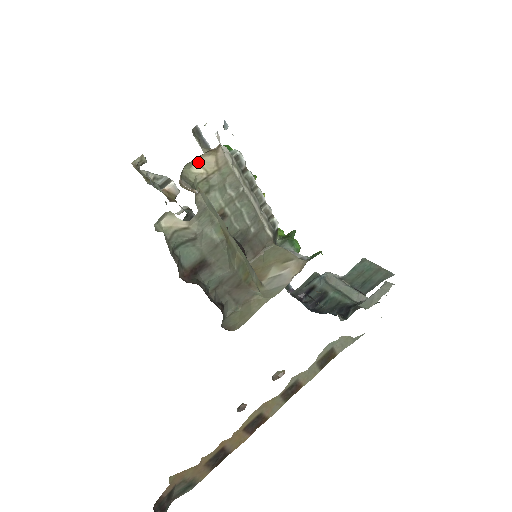
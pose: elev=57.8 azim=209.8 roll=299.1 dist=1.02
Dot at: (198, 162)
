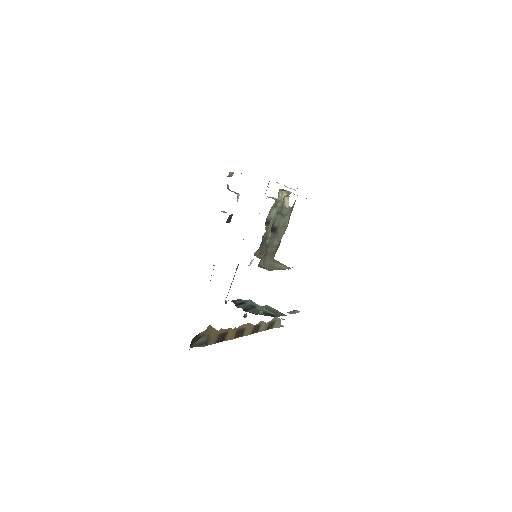
Dot at: (282, 192)
